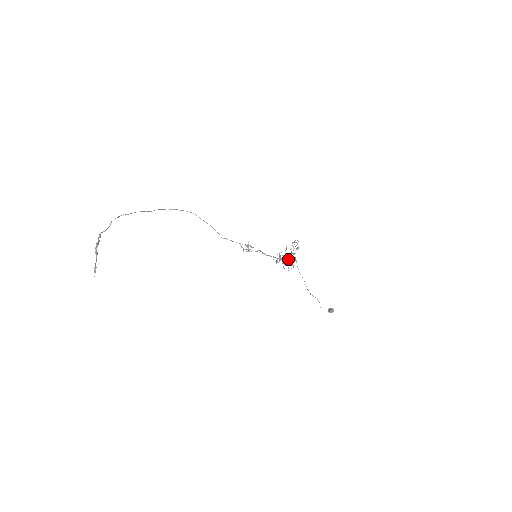
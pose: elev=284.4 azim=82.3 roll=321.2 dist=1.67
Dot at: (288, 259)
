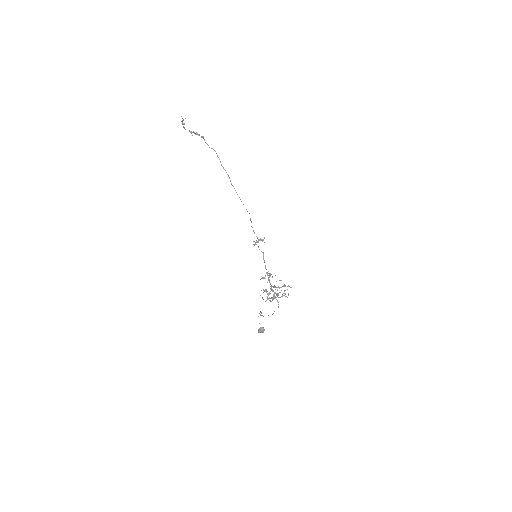
Dot at: occluded
